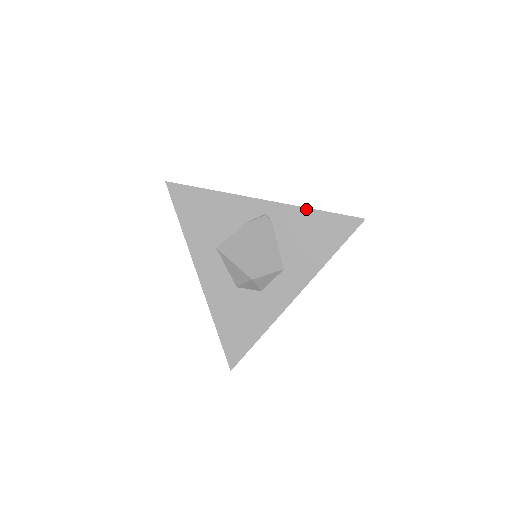
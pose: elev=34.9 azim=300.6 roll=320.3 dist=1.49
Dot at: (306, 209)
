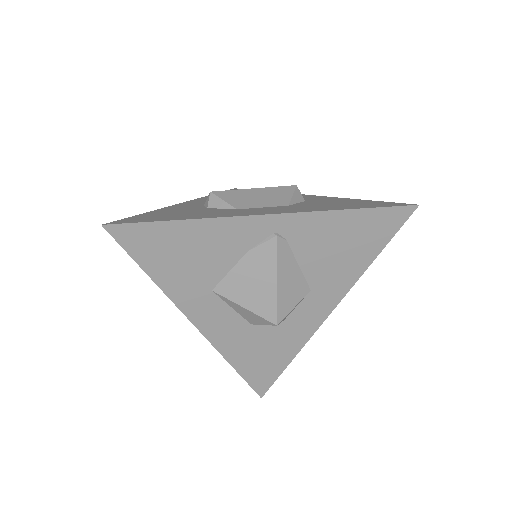
Dot at: (334, 212)
